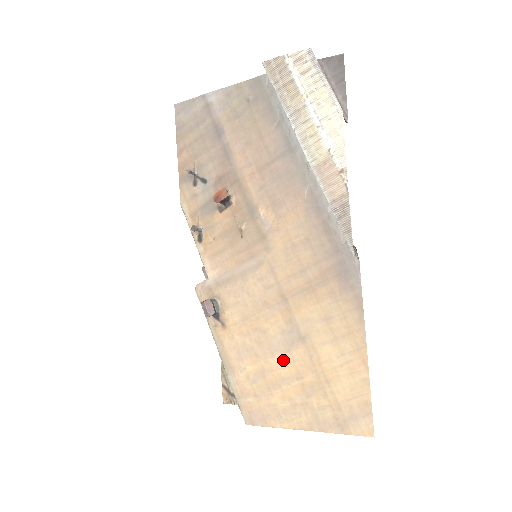
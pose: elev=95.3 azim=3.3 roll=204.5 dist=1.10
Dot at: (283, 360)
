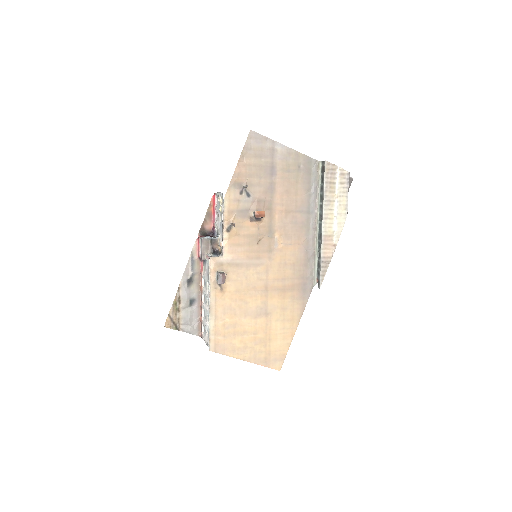
Dot at: (250, 322)
